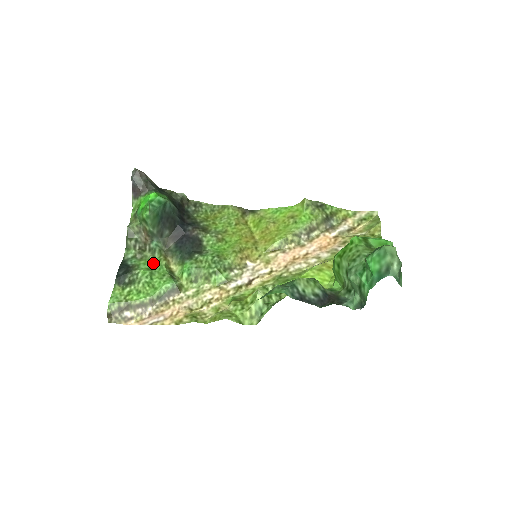
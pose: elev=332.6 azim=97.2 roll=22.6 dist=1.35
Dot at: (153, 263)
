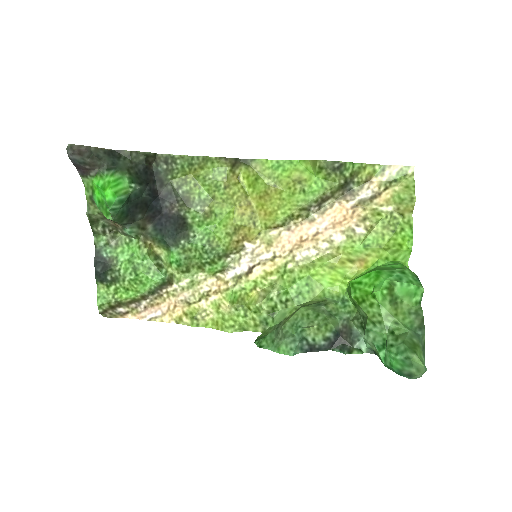
Dot at: (132, 250)
